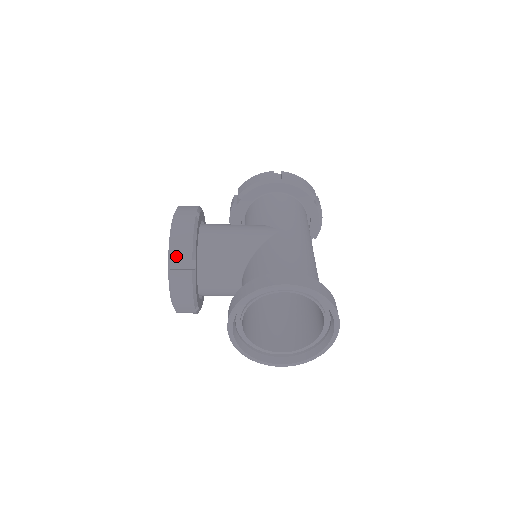
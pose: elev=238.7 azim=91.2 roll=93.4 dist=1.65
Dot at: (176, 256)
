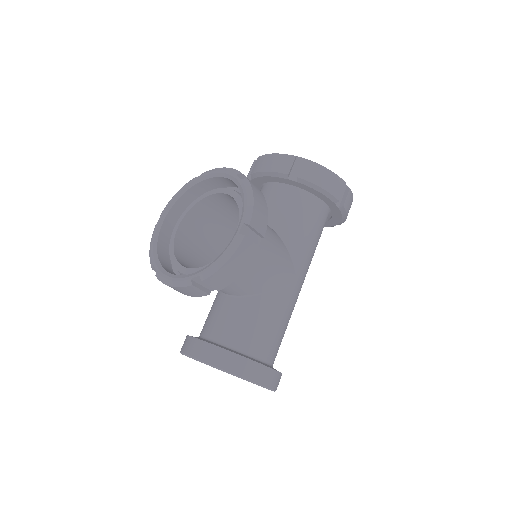
Dot at: (210, 282)
